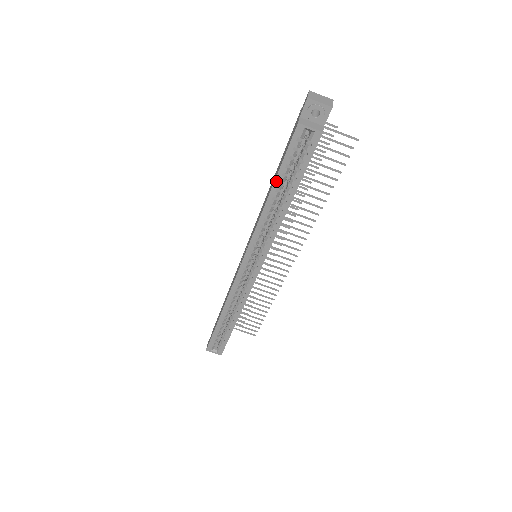
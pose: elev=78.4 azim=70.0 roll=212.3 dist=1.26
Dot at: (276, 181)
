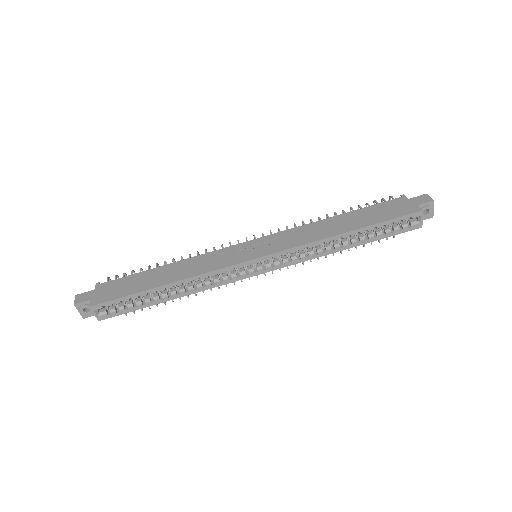
Dot at: (367, 227)
